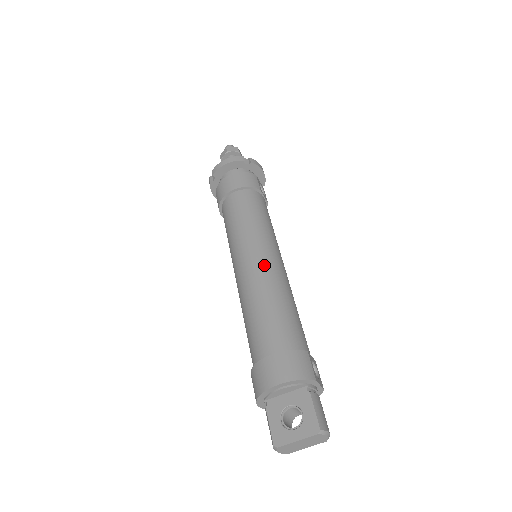
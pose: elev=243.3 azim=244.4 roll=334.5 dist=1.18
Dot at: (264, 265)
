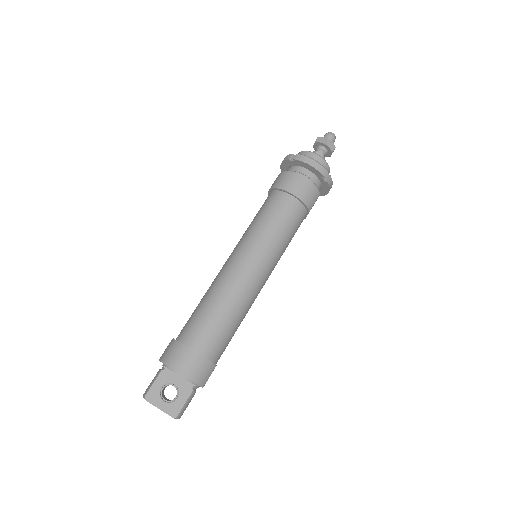
Dot at: (251, 281)
